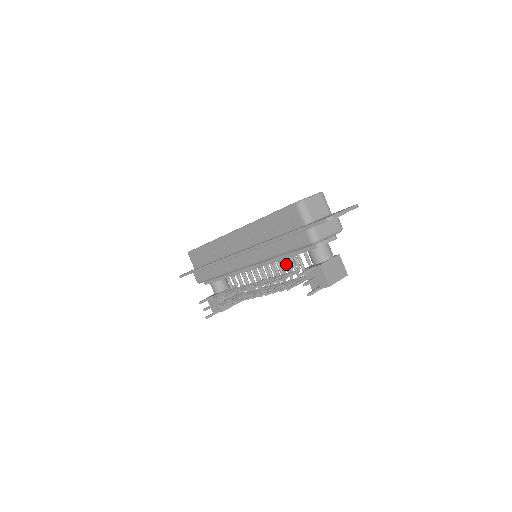
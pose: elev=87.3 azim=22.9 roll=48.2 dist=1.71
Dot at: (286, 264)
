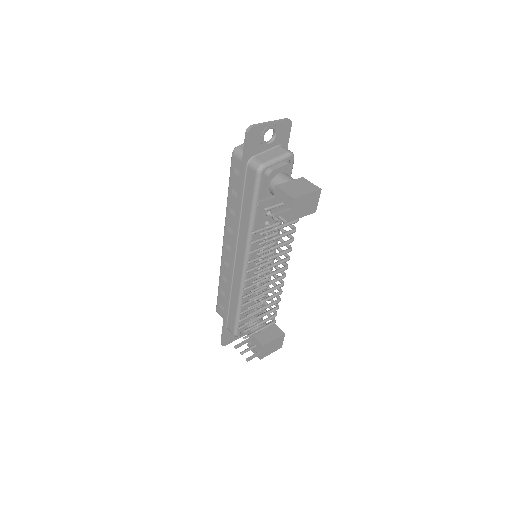
Dot at: occluded
